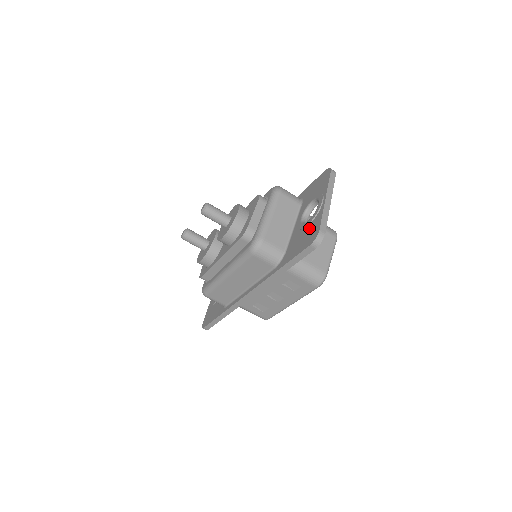
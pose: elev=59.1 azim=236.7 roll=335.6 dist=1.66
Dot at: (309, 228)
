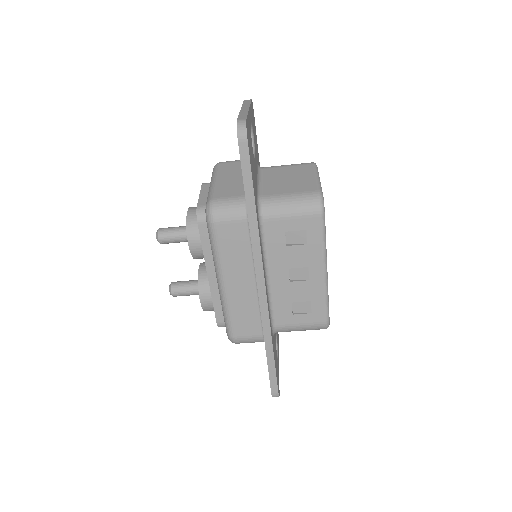
Dot at: occluded
